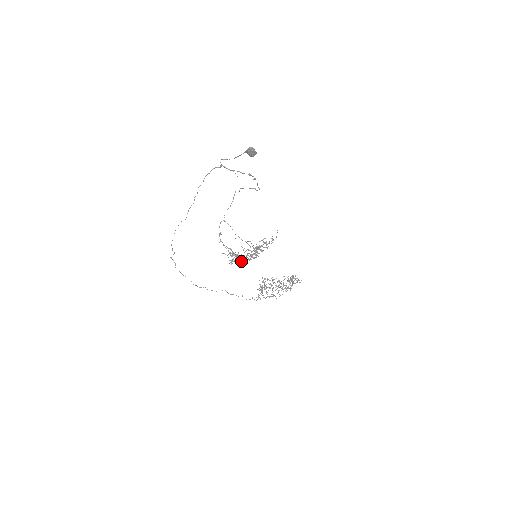
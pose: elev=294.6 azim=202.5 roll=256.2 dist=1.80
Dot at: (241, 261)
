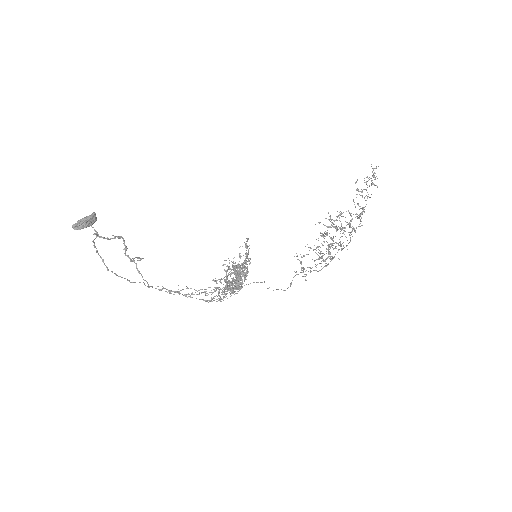
Dot at: occluded
